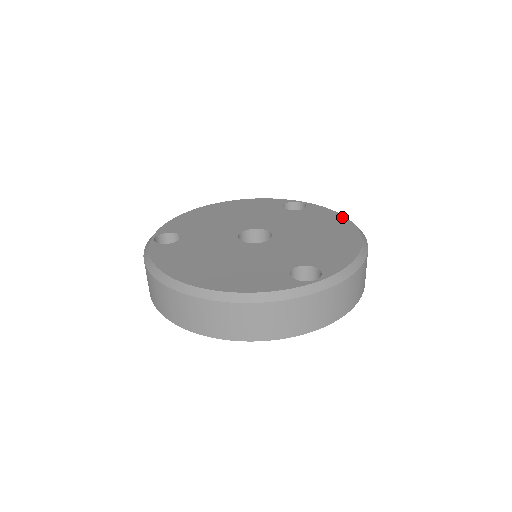
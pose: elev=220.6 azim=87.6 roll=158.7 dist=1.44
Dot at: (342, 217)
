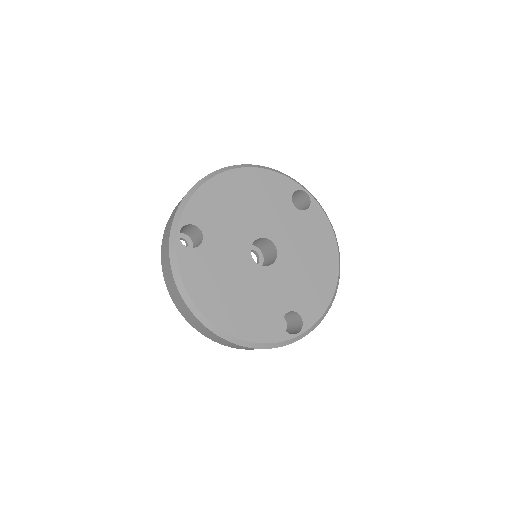
Dot at: (333, 236)
